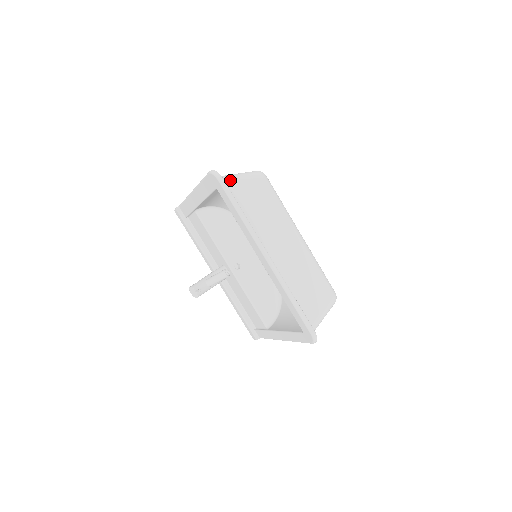
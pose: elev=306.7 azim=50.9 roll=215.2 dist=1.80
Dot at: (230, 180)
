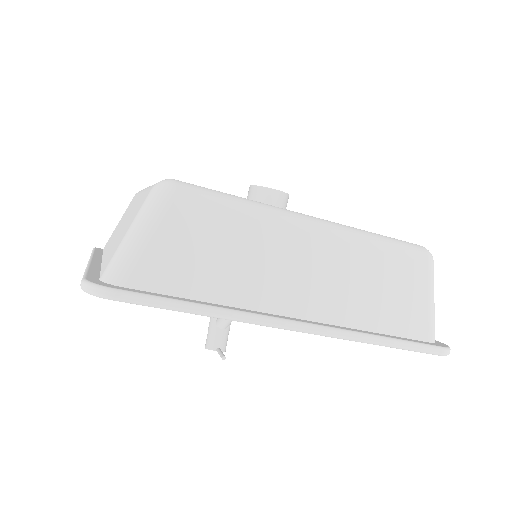
Dot at: (128, 268)
